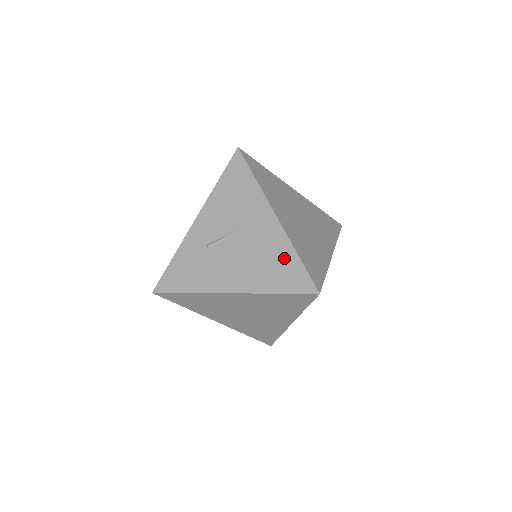
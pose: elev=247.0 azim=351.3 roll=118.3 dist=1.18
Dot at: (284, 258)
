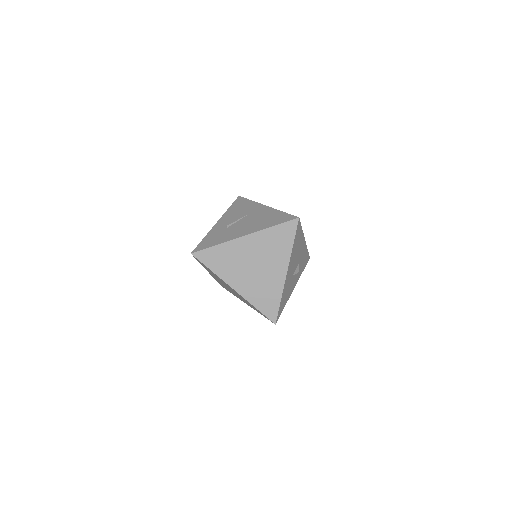
Dot at: (275, 215)
